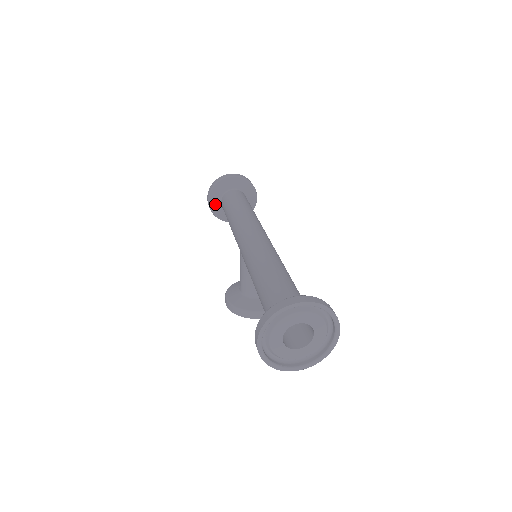
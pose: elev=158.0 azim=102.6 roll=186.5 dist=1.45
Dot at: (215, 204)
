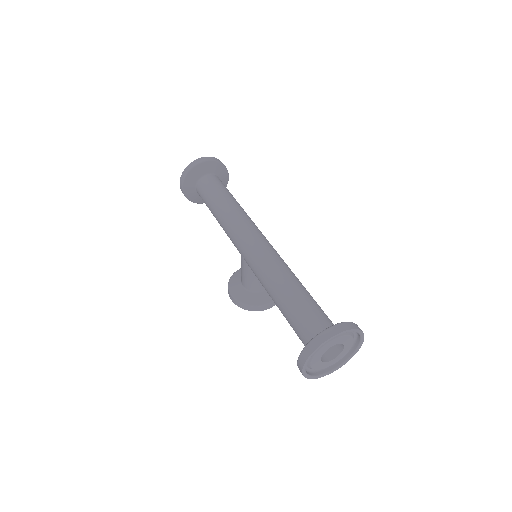
Dot at: (190, 191)
